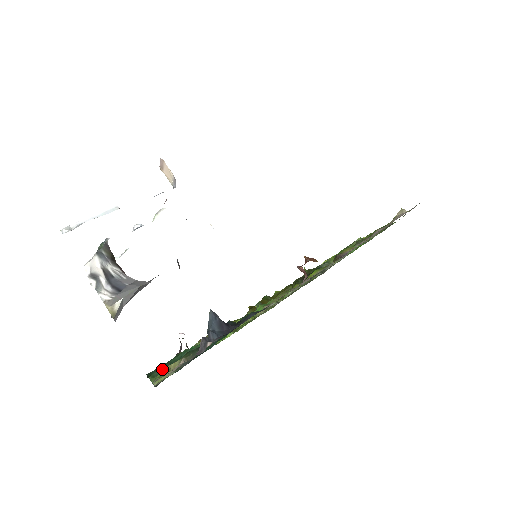
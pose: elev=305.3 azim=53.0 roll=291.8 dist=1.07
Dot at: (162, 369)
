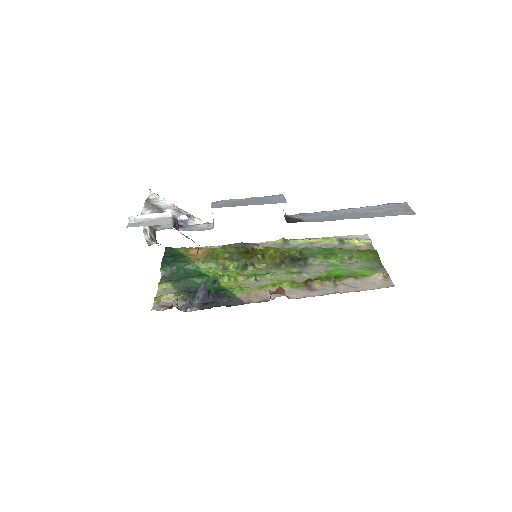
Dot at: (171, 268)
